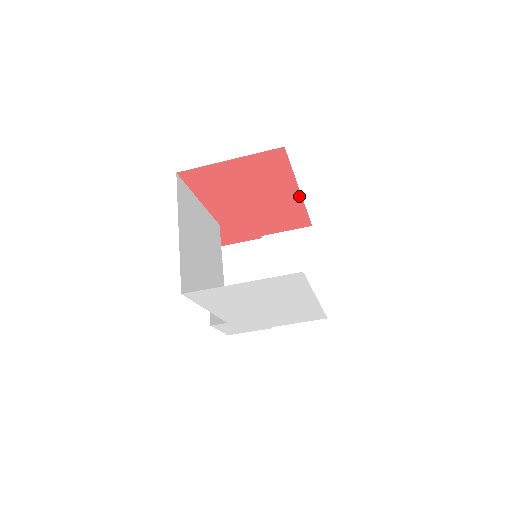
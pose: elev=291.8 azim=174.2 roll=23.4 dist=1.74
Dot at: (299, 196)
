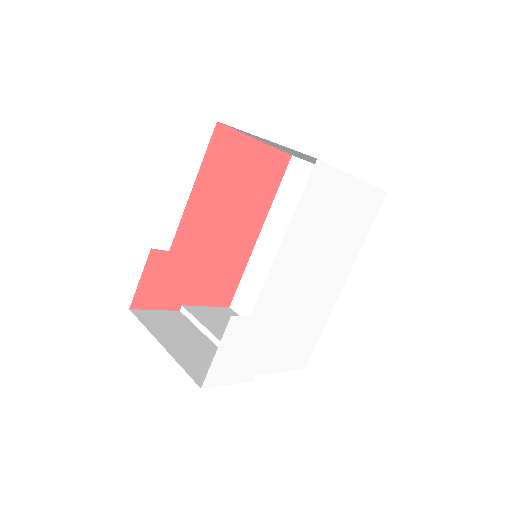
Dot at: (255, 240)
